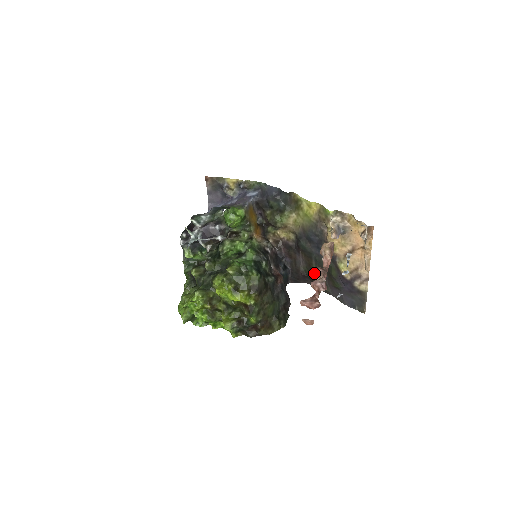
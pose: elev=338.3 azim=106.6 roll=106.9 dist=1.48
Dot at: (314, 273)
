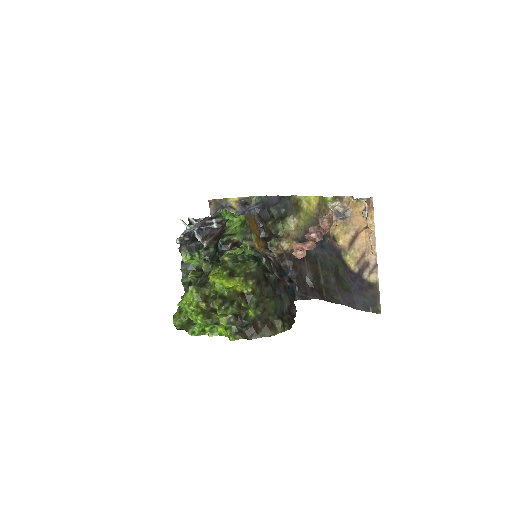
Dot at: (309, 231)
